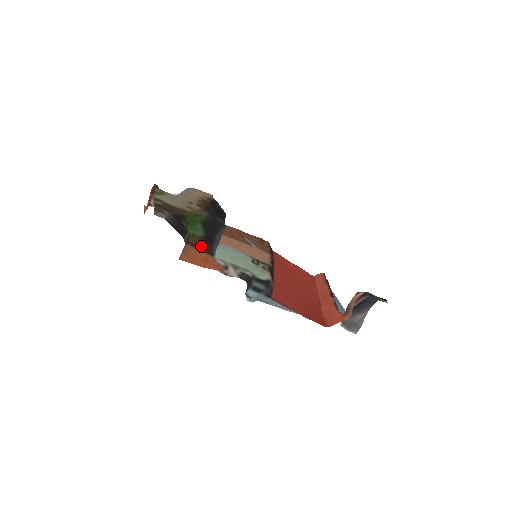
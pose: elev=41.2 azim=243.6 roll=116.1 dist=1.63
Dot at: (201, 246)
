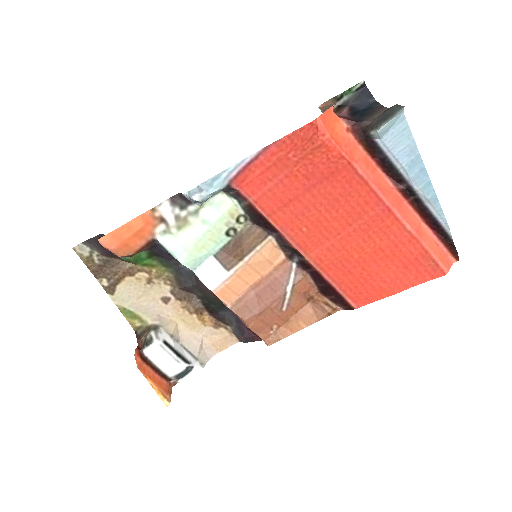
Dot at: occluded
